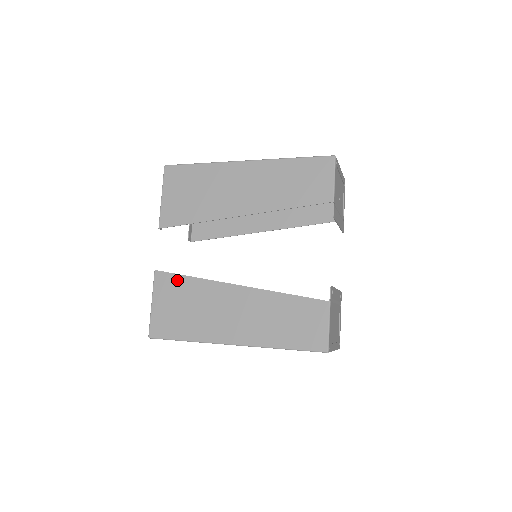
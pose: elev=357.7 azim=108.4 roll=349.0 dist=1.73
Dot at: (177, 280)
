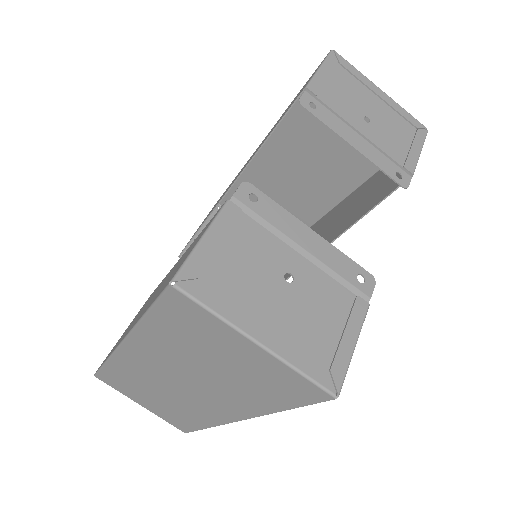
Dot at: occluded
